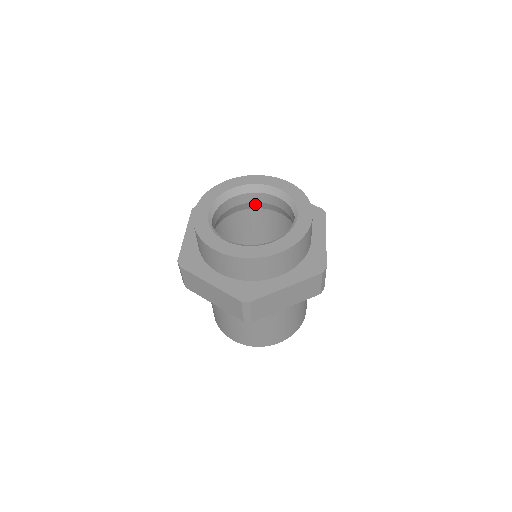
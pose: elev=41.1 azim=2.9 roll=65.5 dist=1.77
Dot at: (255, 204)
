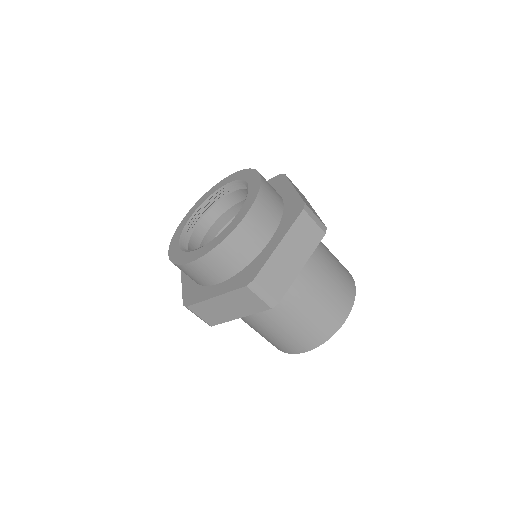
Dot at: occluded
